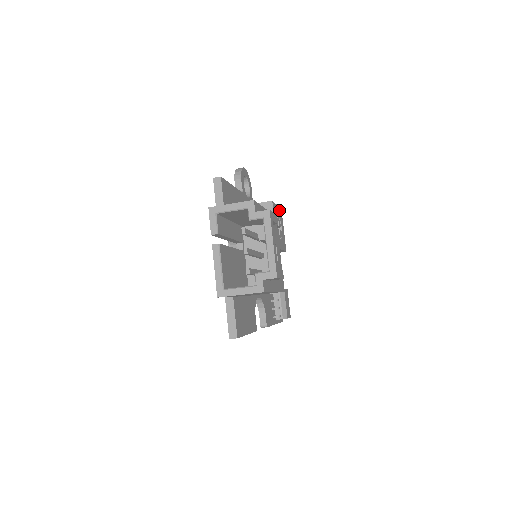
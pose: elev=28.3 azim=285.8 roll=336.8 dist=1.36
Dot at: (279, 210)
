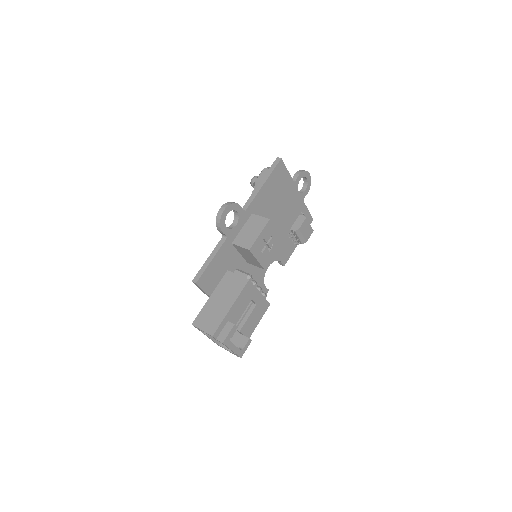
Dot at: (265, 229)
